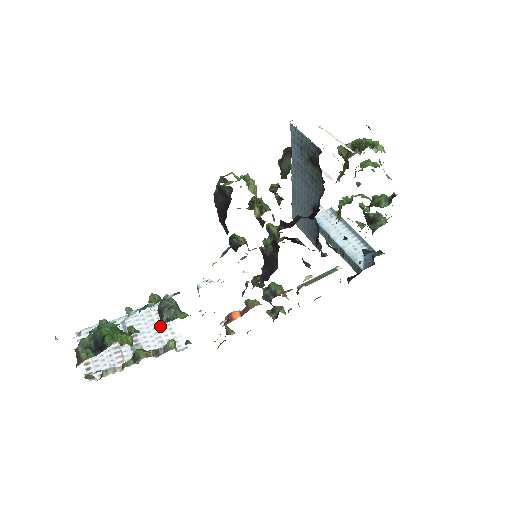
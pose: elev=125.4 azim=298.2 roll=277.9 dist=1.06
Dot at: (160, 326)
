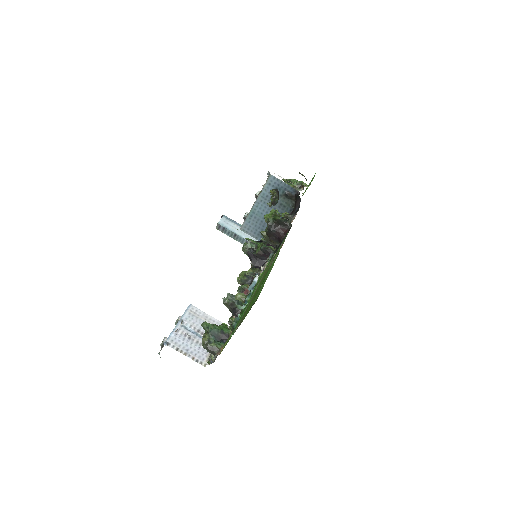
Dot at: (236, 314)
